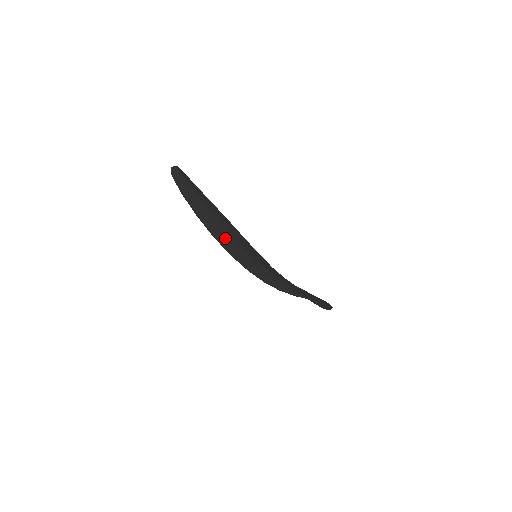
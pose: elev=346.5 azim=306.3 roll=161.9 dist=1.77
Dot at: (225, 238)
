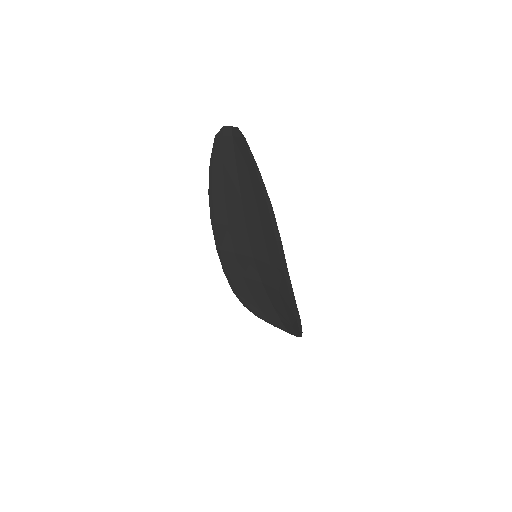
Dot at: (231, 226)
